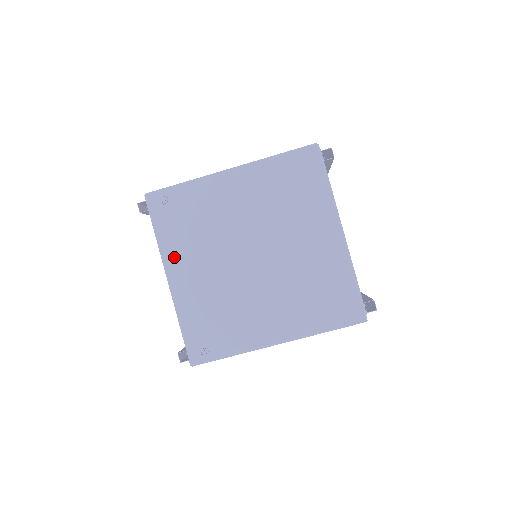
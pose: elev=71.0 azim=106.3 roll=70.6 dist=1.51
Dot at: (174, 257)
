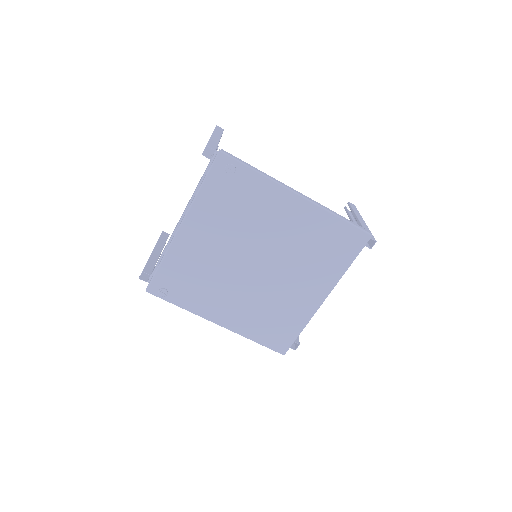
Dot at: (200, 216)
